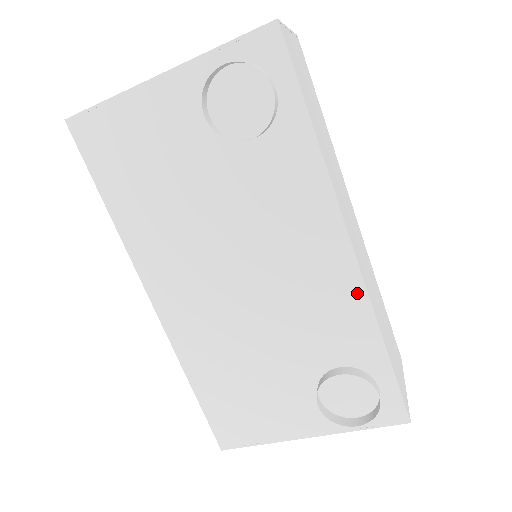
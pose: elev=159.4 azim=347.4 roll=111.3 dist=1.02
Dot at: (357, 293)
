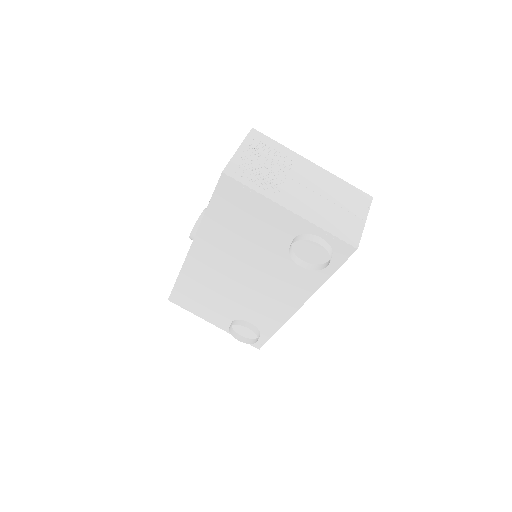
Dot at: (284, 318)
